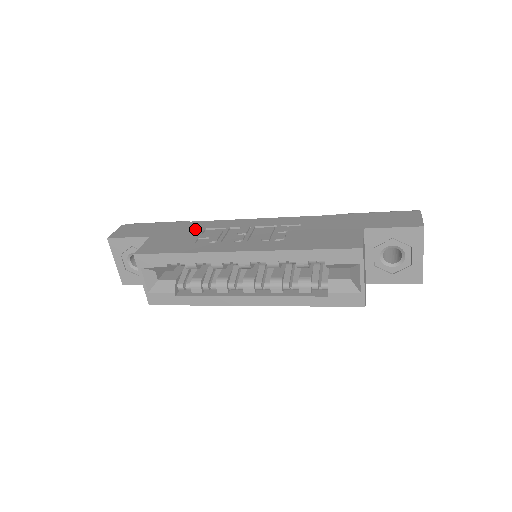
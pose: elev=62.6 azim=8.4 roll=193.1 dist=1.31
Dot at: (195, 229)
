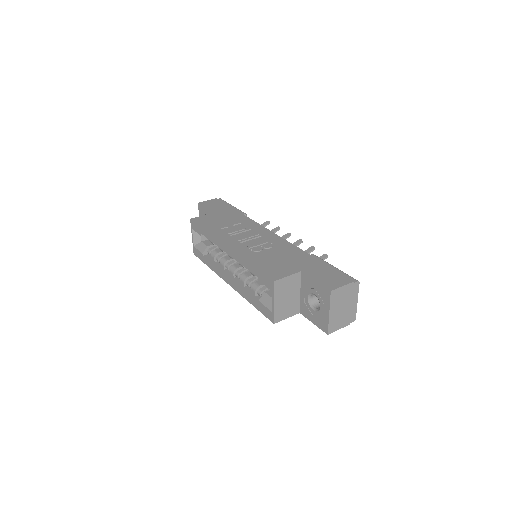
Dot at: (236, 220)
